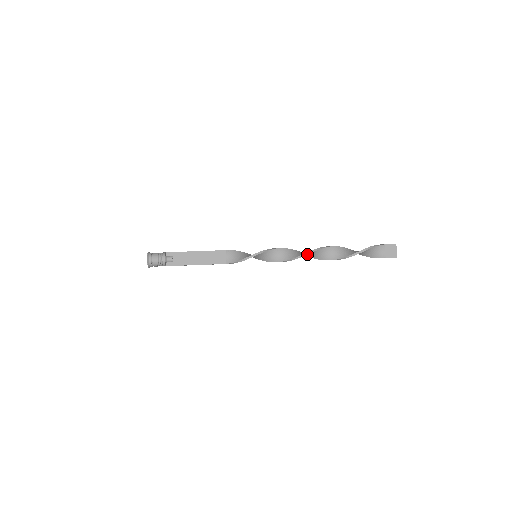
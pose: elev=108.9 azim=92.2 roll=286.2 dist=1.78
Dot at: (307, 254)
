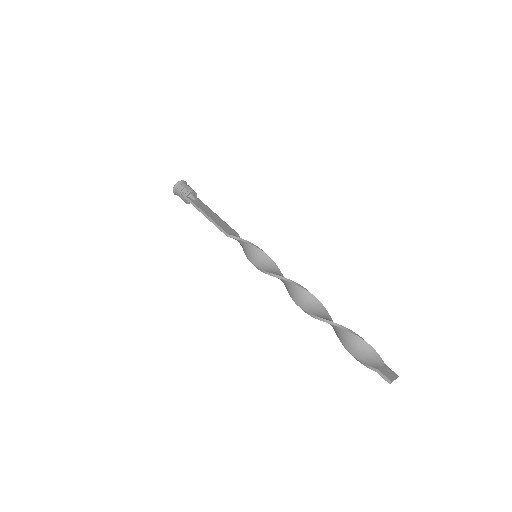
Dot at: (304, 288)
